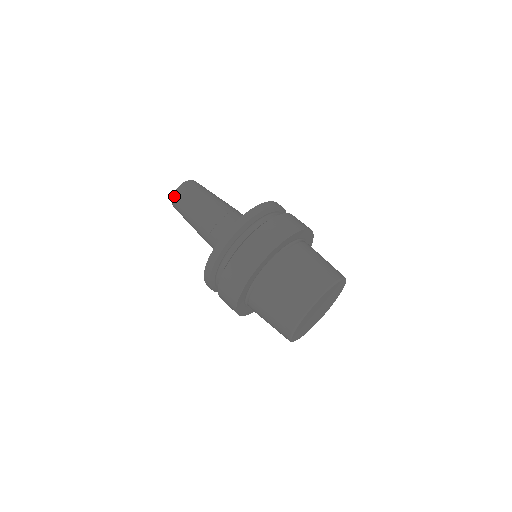
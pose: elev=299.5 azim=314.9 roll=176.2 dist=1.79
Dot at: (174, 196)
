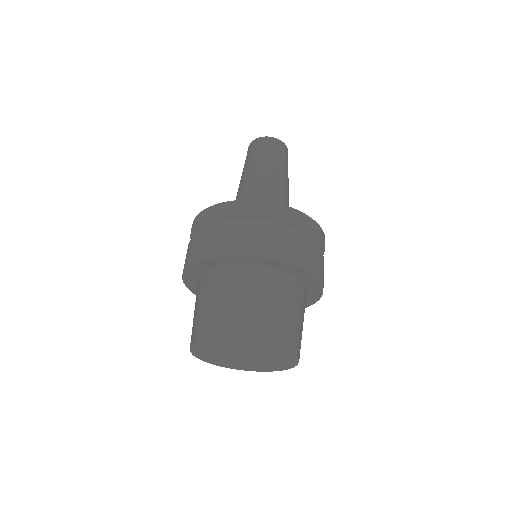
Dot at: (250, 145)
